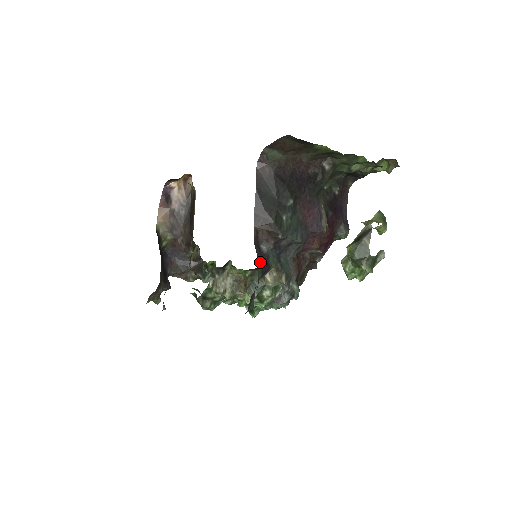
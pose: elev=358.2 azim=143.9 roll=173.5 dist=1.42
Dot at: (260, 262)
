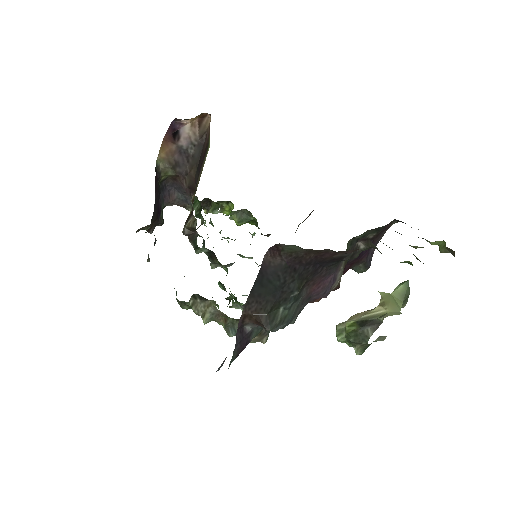
Dot at: (238, 347)
